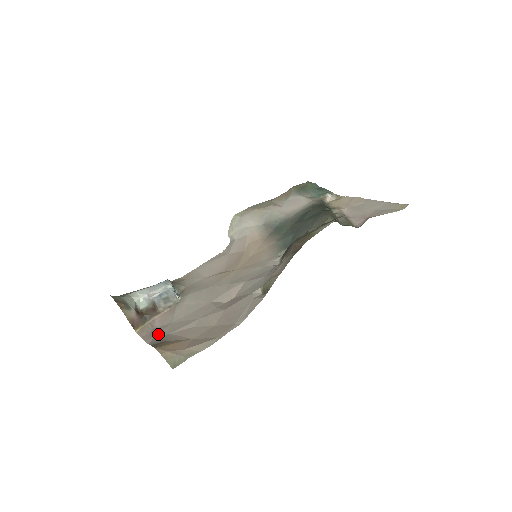
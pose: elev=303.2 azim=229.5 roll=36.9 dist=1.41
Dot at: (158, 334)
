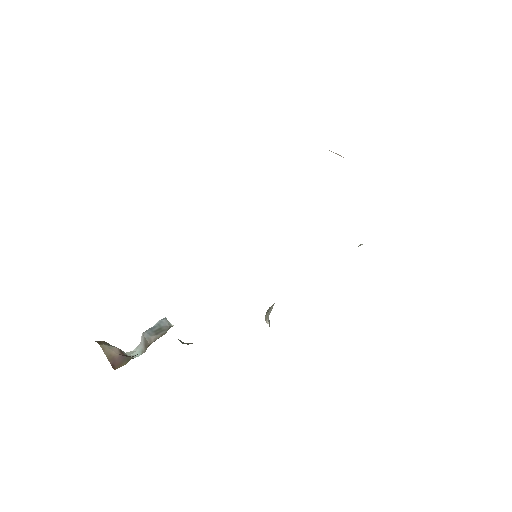
Dot at: occluded
